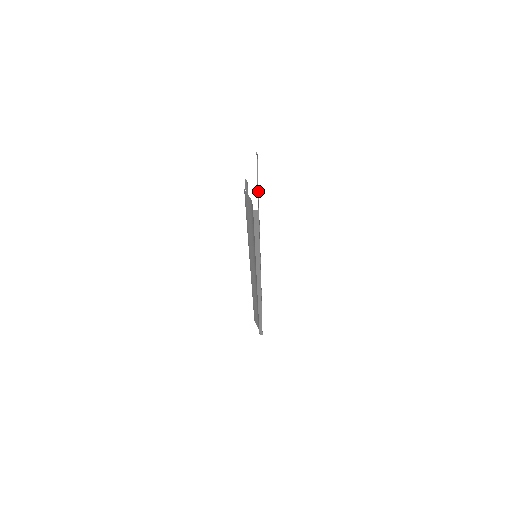
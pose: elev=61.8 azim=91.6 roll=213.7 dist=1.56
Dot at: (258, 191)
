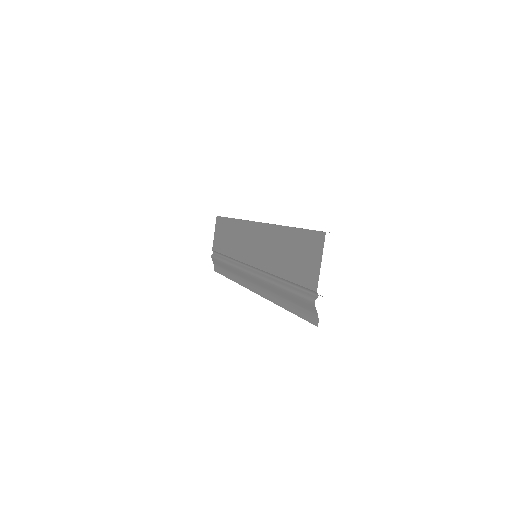
Dot at: occluded
